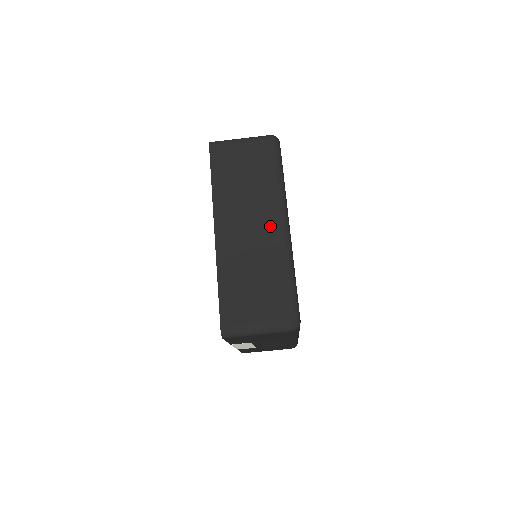
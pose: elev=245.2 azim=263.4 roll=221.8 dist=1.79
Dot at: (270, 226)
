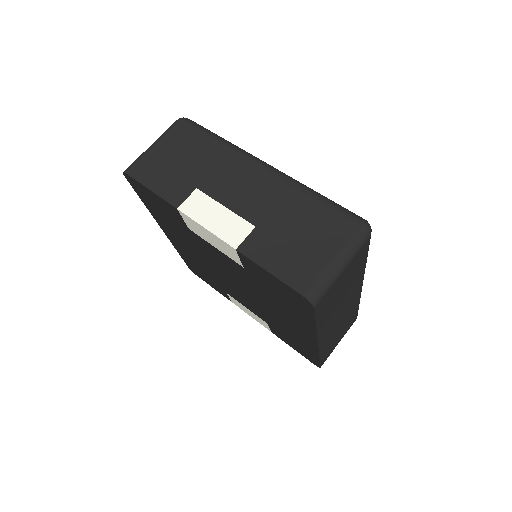
Dot at: occluded
